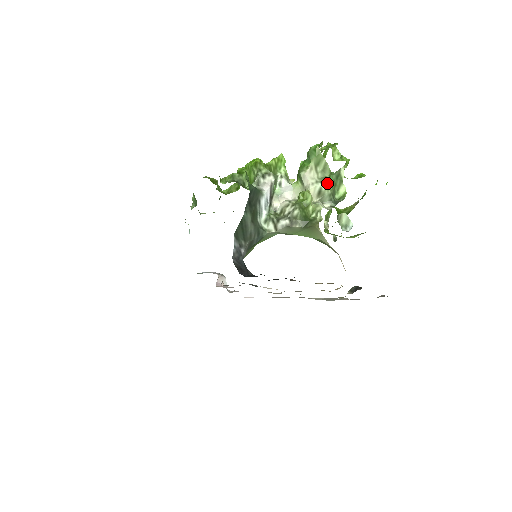
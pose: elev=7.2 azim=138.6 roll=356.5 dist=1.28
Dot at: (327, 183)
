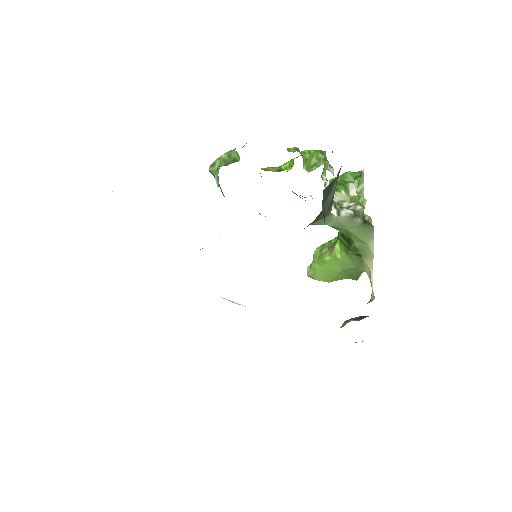
Dot at: occluded
